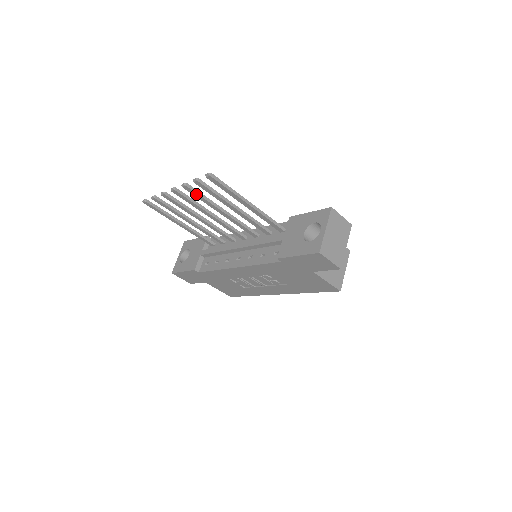
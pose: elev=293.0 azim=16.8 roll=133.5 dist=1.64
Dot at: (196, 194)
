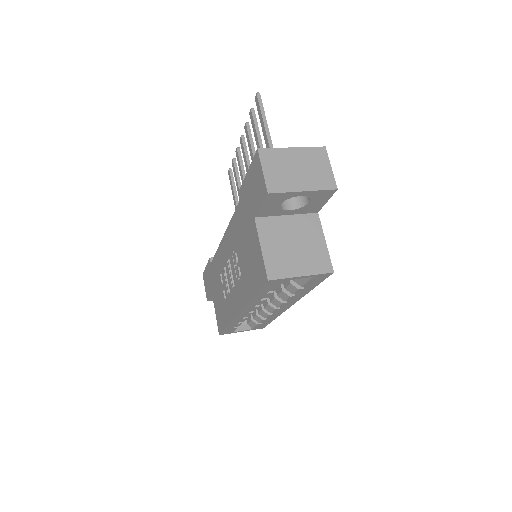
Dot at: (248, 138)
